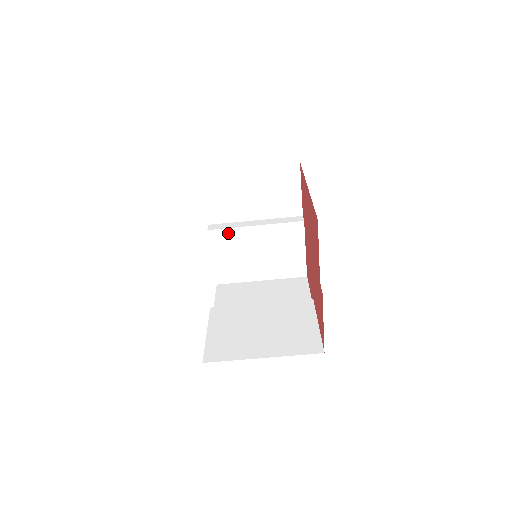
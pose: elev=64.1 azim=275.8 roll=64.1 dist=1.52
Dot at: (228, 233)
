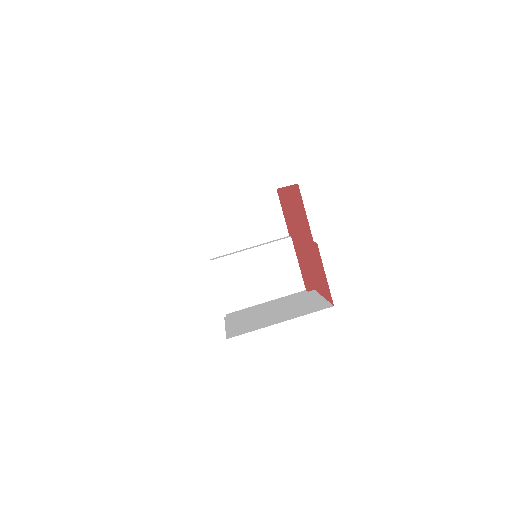
Dot at: (228, 260)
